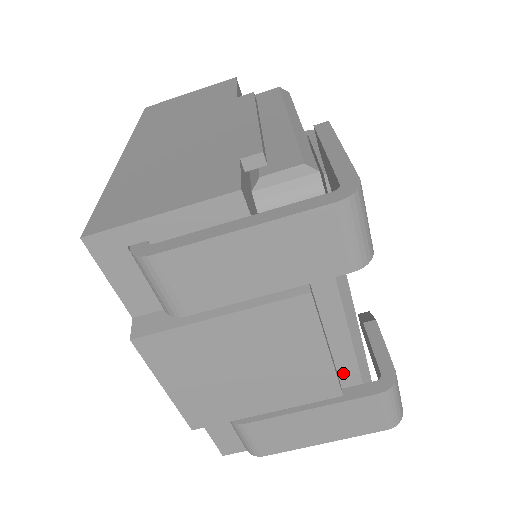
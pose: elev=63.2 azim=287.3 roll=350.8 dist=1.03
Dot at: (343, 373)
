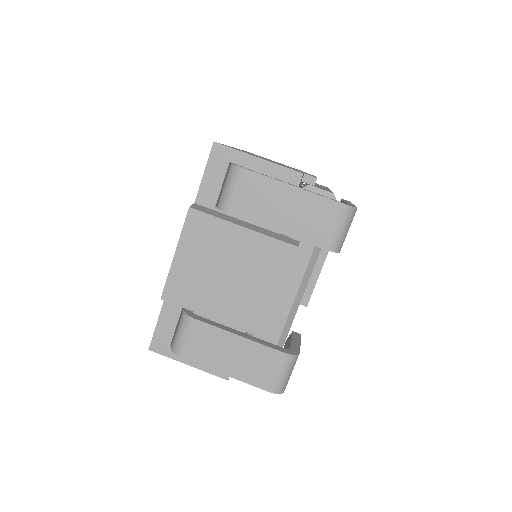
Dot at: (270, 331)
